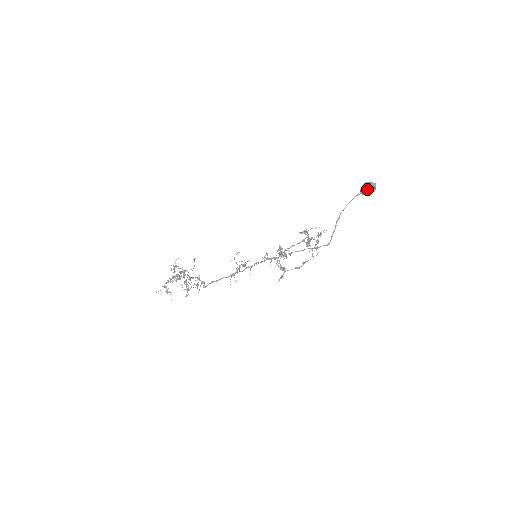
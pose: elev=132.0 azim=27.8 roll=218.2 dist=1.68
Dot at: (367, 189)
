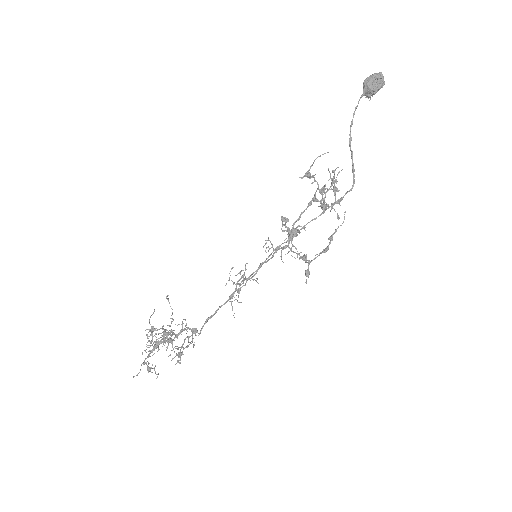
Dot at: (372, 85)
